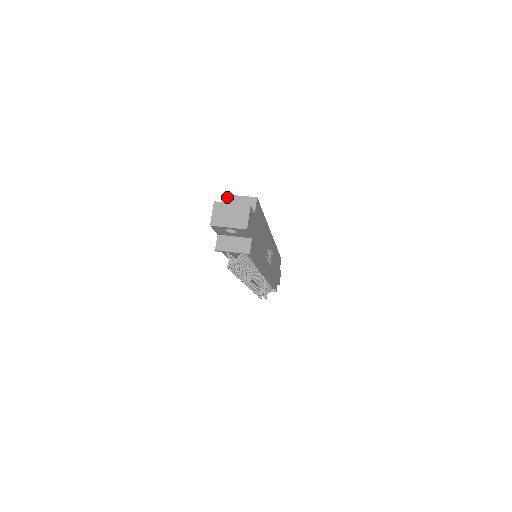
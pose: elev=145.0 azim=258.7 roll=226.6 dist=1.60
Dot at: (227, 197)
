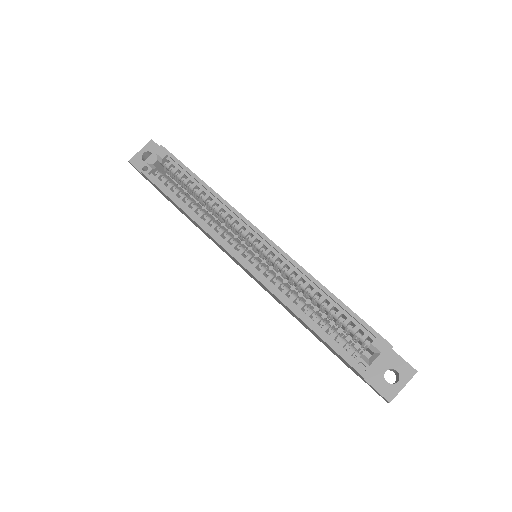
Dot at: occluded
